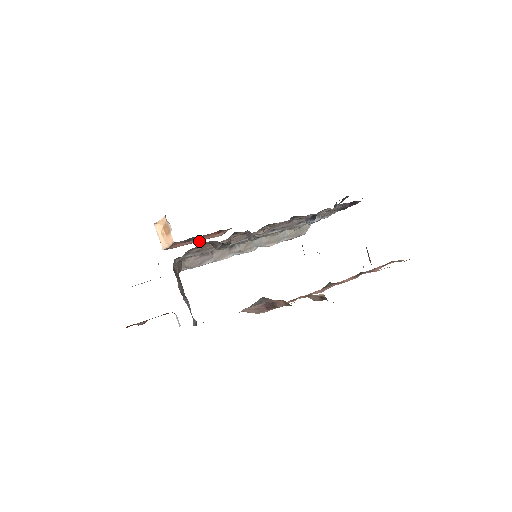
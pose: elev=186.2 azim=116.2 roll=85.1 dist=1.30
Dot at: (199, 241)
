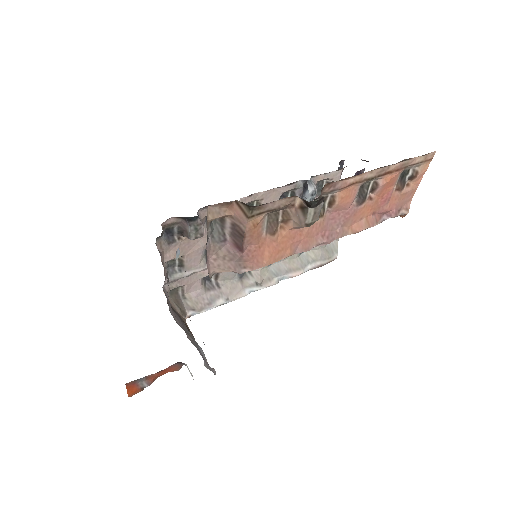
Dot at: occluded
